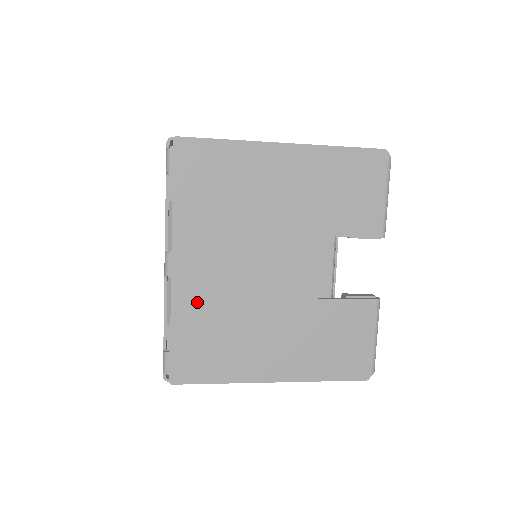
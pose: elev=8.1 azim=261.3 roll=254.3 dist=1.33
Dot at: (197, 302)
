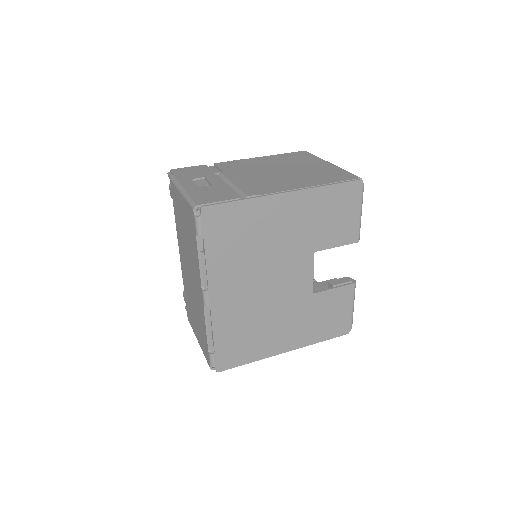
Dot at: (230, 318)
